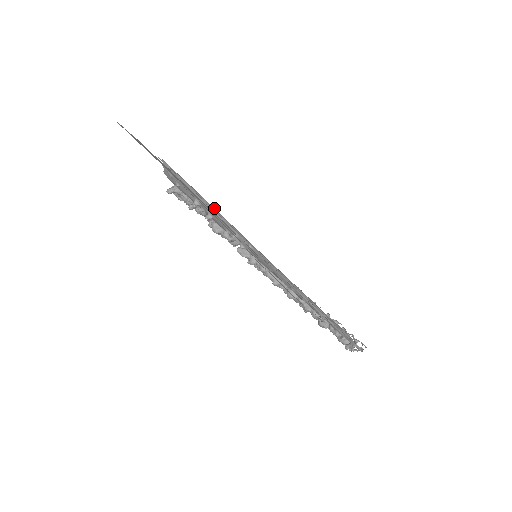
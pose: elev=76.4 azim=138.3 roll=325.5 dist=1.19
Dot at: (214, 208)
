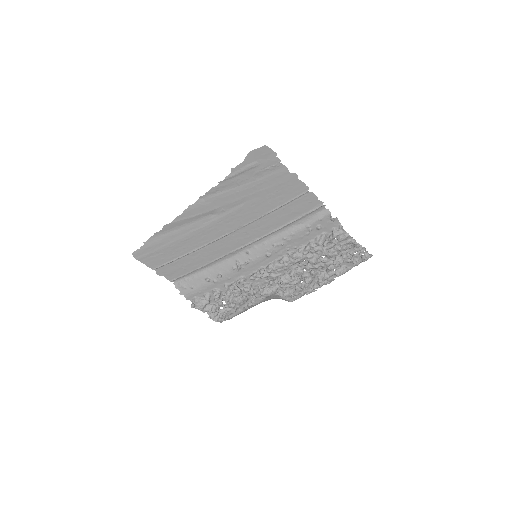
Dot at: (216, 264)
